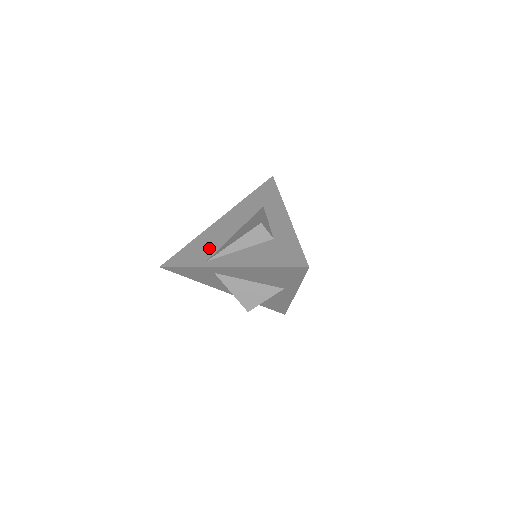
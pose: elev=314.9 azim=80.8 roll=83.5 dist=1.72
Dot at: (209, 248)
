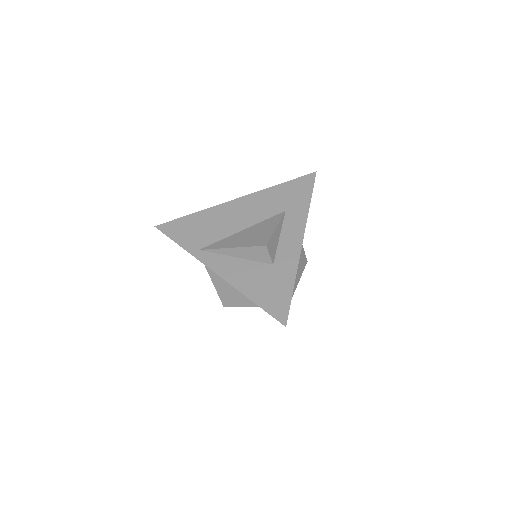
Dot at: (209, 234)
